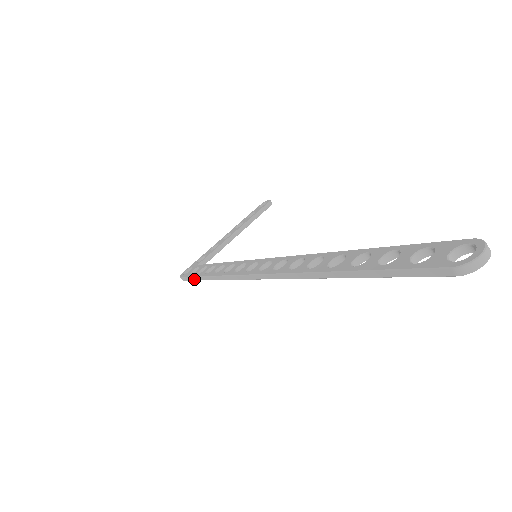
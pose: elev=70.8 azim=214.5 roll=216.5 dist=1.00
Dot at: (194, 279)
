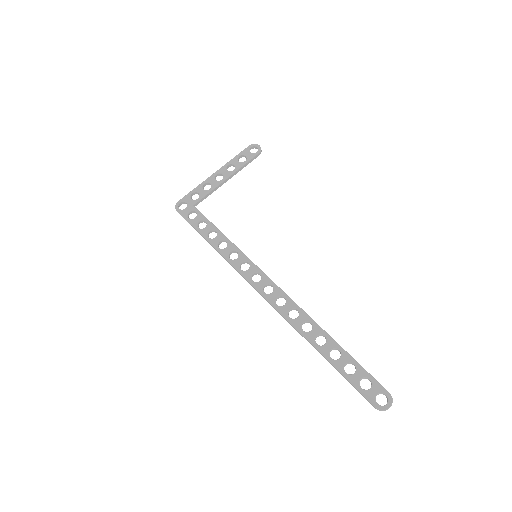
Dot at: occluded
